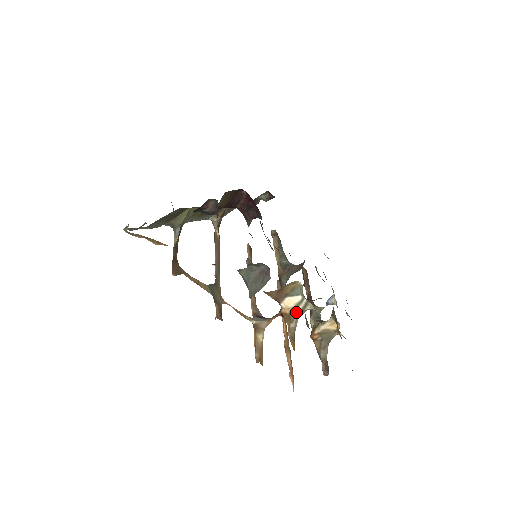
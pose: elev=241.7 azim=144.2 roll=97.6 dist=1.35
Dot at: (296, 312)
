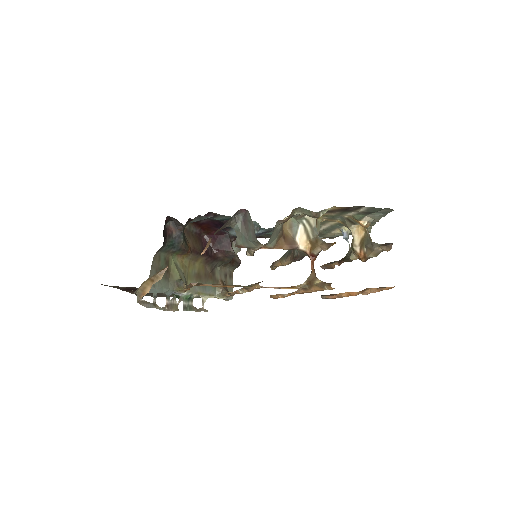
Dot at: (312, 236)
